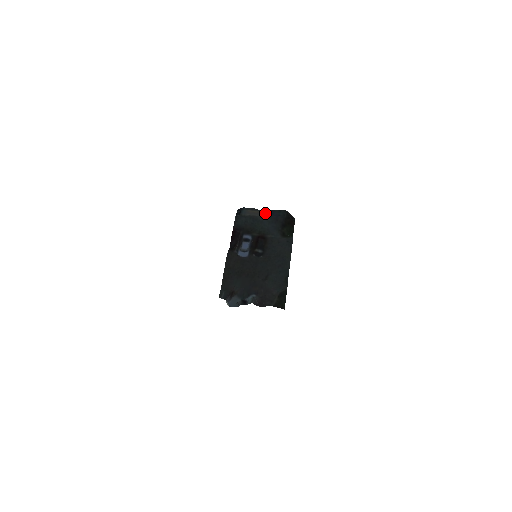
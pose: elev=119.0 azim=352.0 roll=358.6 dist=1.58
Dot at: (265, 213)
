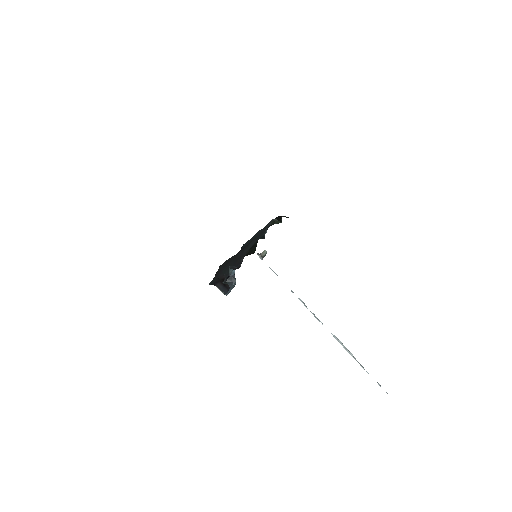
Dot at: occluded
